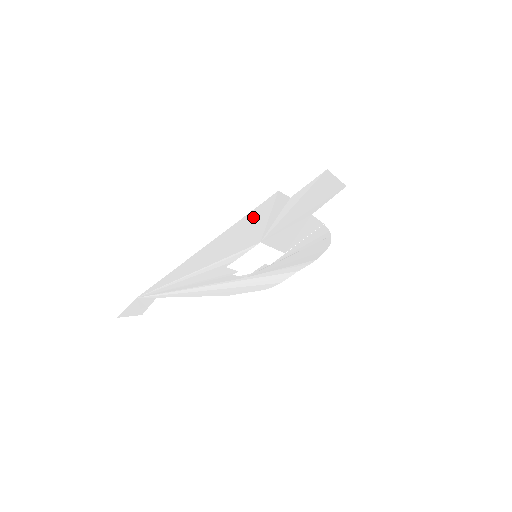
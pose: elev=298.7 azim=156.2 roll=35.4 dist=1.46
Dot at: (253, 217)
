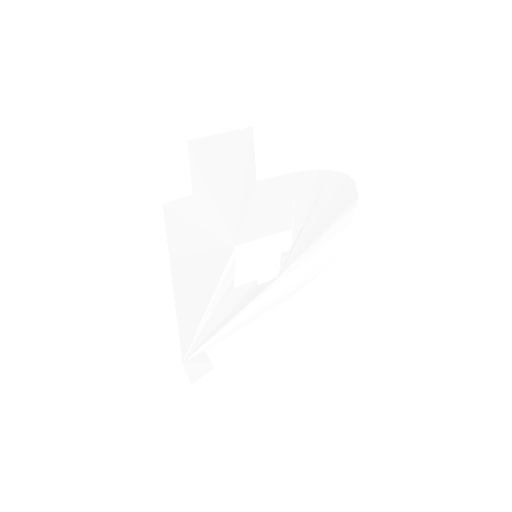
Dot at: (180, 240)
